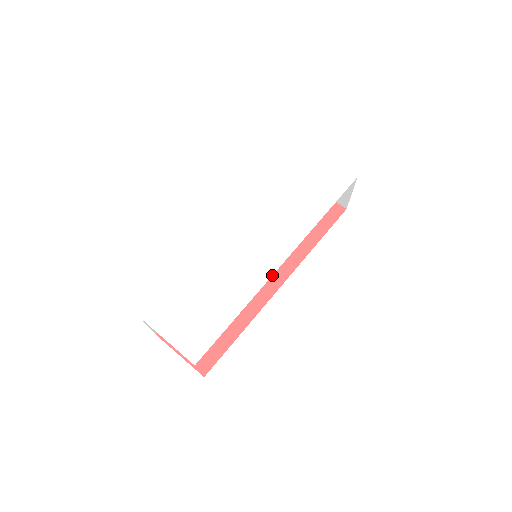
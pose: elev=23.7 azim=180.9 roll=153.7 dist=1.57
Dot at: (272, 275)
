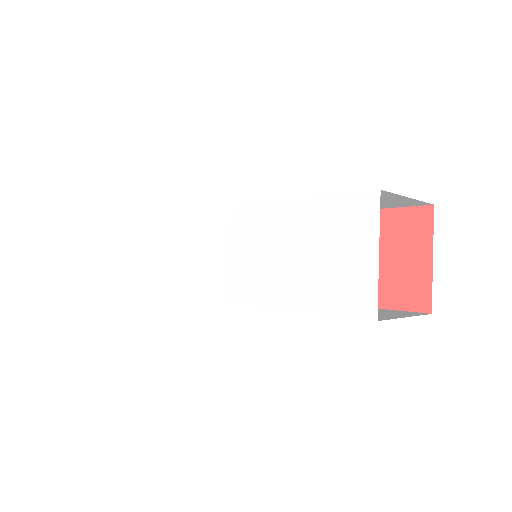
Dot at: occluded
